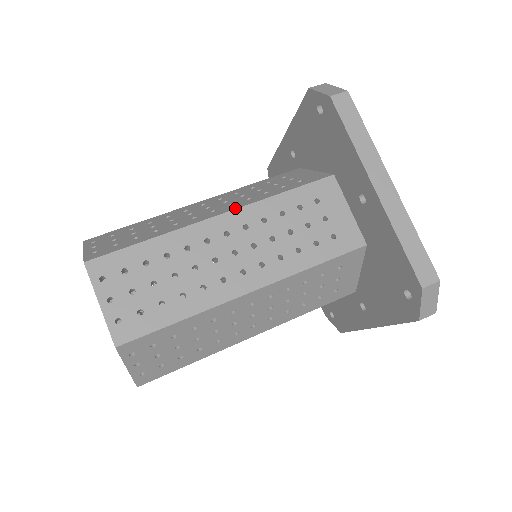
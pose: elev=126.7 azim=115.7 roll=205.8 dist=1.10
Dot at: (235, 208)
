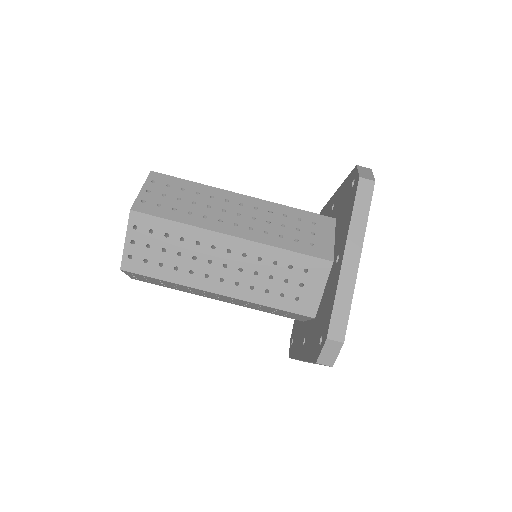
Dot at: (232, 296)
